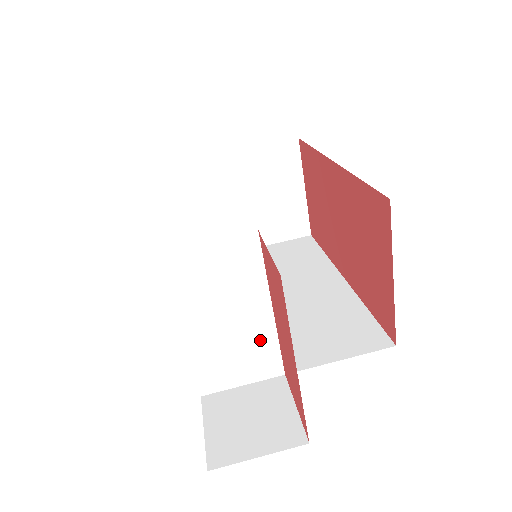
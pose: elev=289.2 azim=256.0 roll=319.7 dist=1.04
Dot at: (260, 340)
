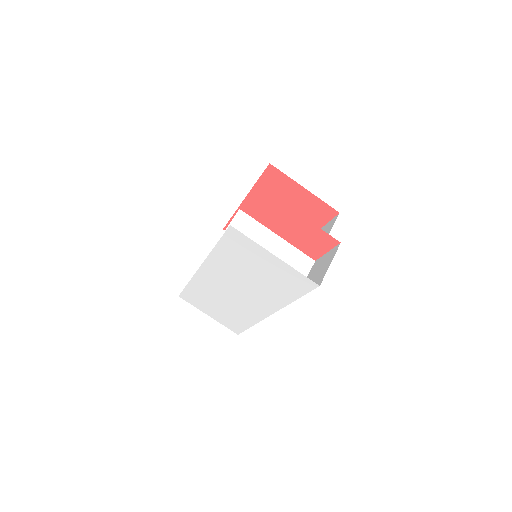
Dot at: (288, 253)
